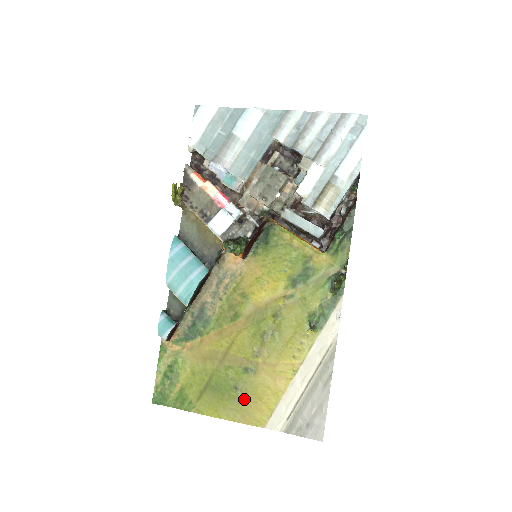
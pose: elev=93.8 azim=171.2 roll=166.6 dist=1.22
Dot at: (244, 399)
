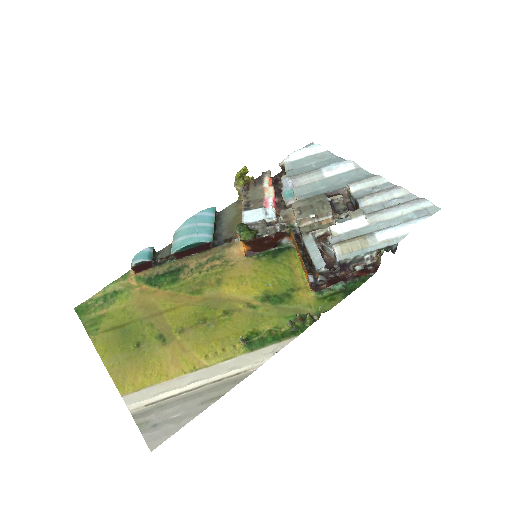
Dot at: (134, 358)
